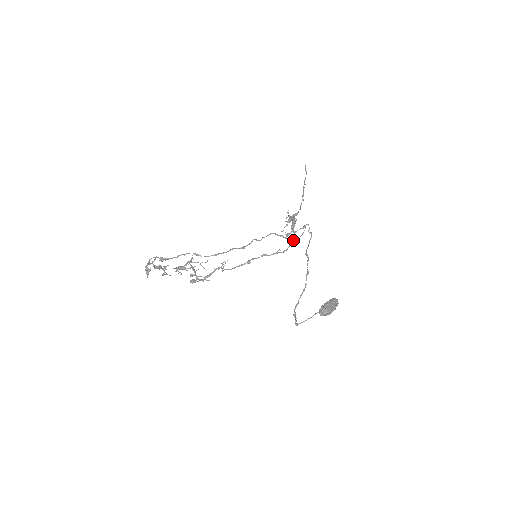
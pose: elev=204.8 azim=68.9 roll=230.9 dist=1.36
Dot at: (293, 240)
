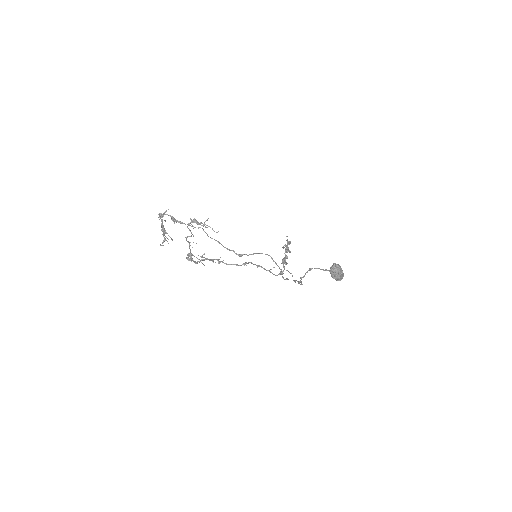
Dot at: (283, 271)
